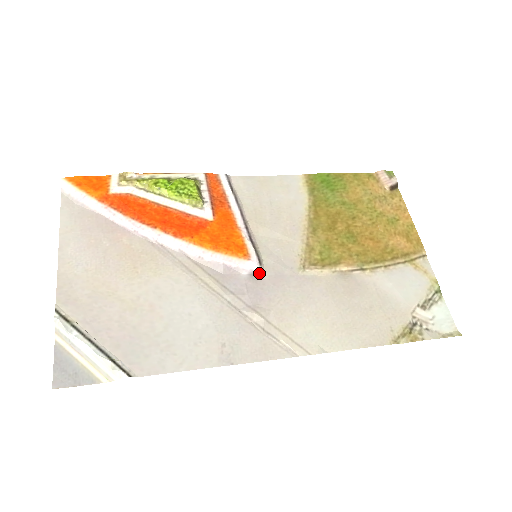
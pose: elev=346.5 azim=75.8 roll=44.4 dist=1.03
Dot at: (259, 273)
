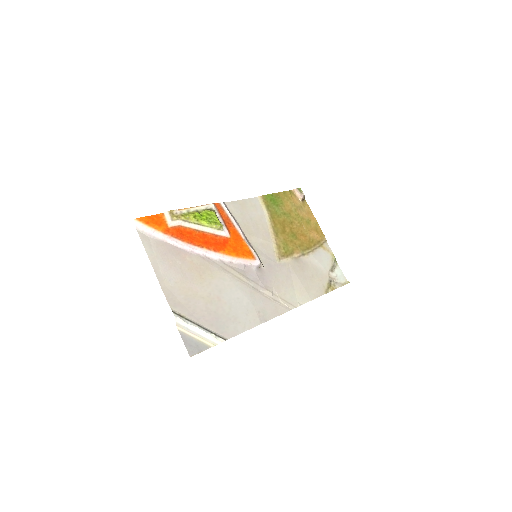
Dot at: (261, 266)
